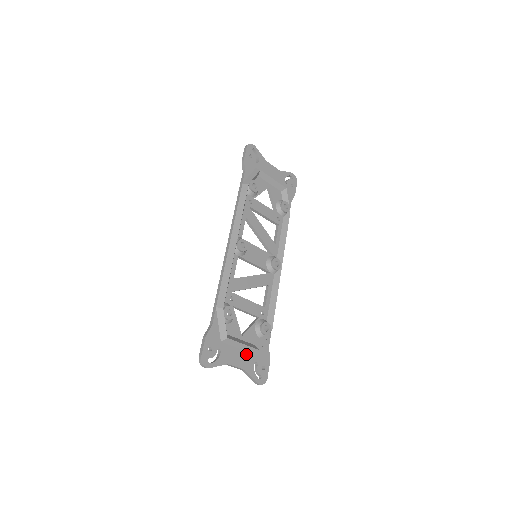
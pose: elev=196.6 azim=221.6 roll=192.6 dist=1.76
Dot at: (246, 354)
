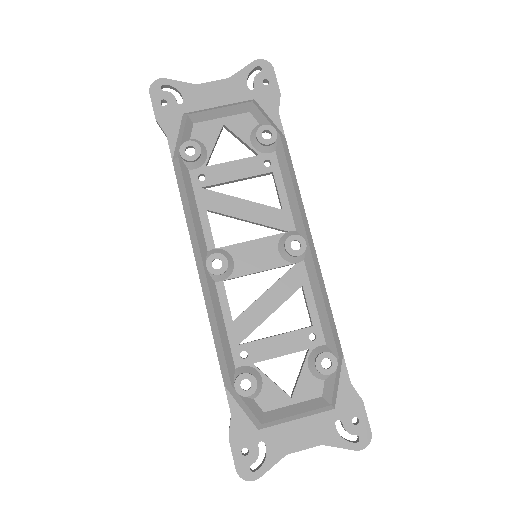
Dot at: (312, 420)
